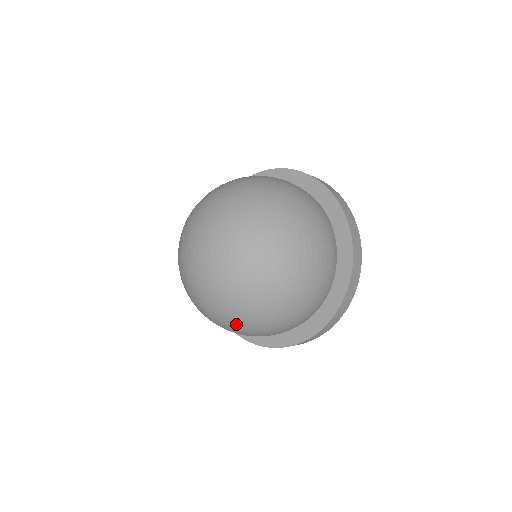
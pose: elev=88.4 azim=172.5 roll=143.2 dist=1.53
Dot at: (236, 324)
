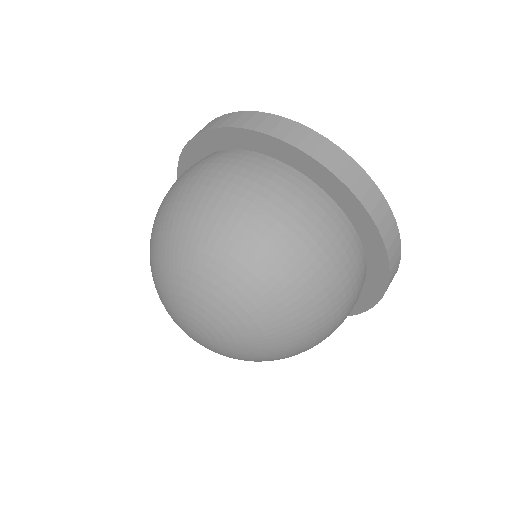
Dot at: occluded
